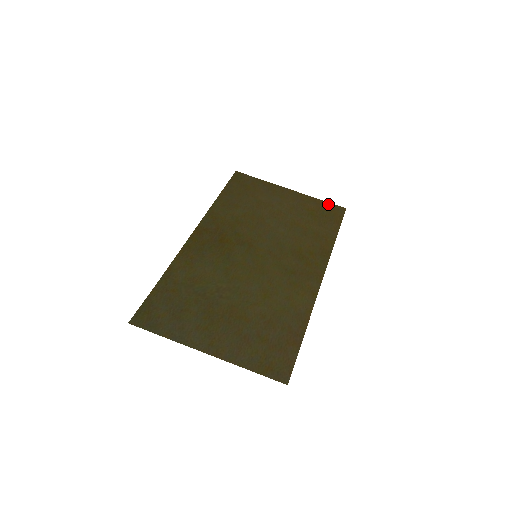
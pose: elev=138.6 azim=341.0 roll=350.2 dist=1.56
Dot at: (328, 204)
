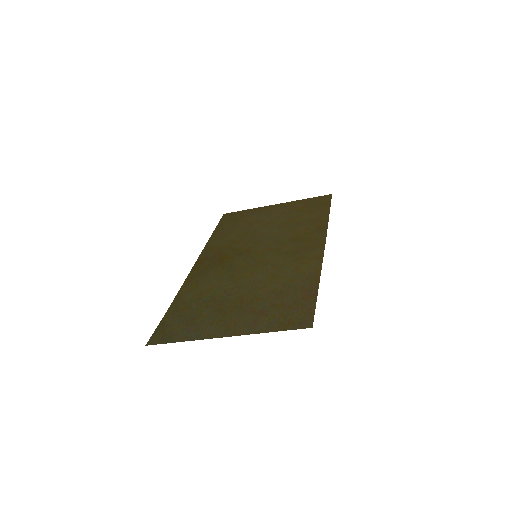
Dot at: (314, 198)
